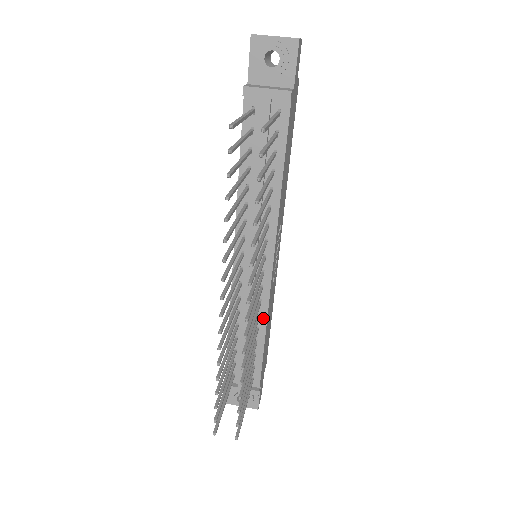
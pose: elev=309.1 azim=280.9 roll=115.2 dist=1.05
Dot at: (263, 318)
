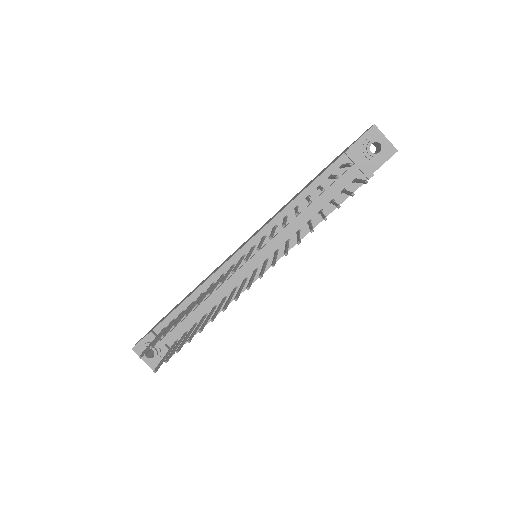
Dot at: occluded
